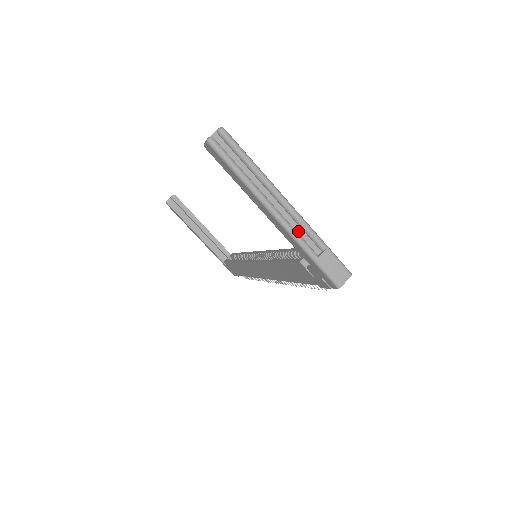
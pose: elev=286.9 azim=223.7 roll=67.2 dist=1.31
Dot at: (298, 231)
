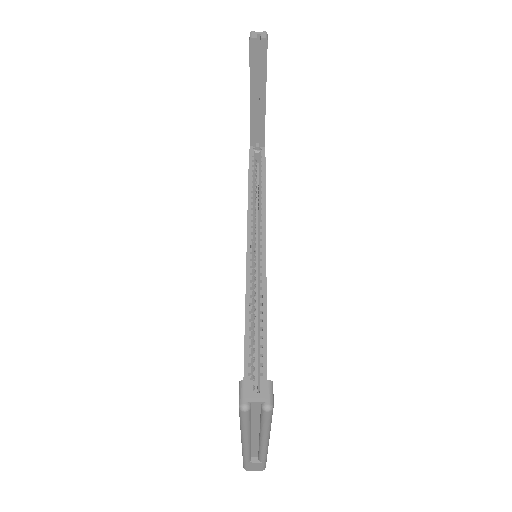
Dot at: (254, 448)
